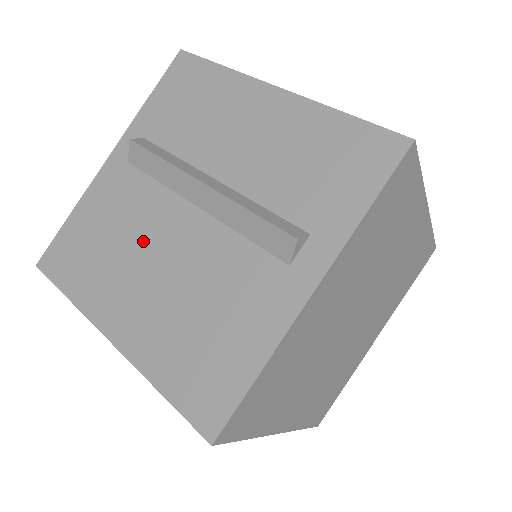
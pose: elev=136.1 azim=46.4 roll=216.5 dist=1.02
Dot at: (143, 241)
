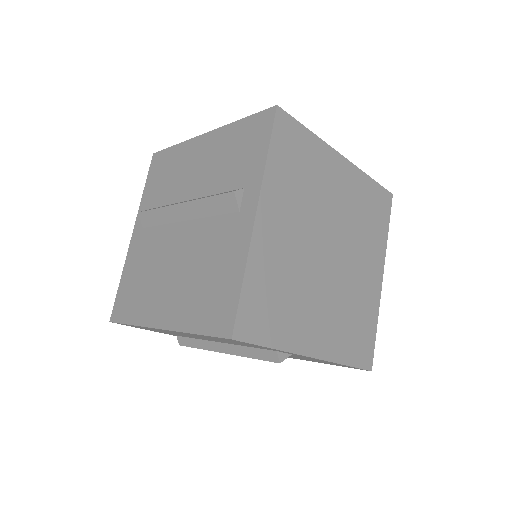
Dot at: (162, 261)
